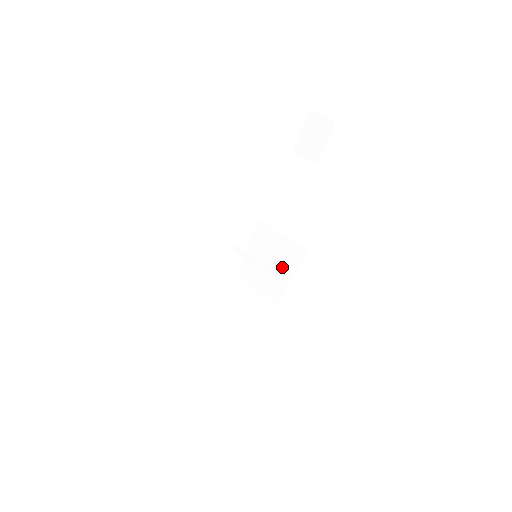
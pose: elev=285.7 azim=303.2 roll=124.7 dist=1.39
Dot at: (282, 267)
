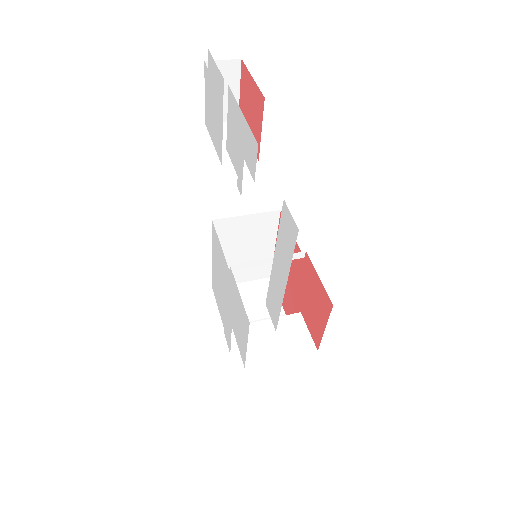
Dot at: (260, 245)
